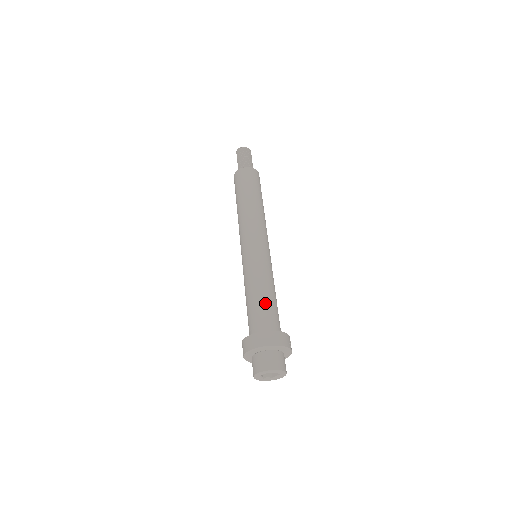
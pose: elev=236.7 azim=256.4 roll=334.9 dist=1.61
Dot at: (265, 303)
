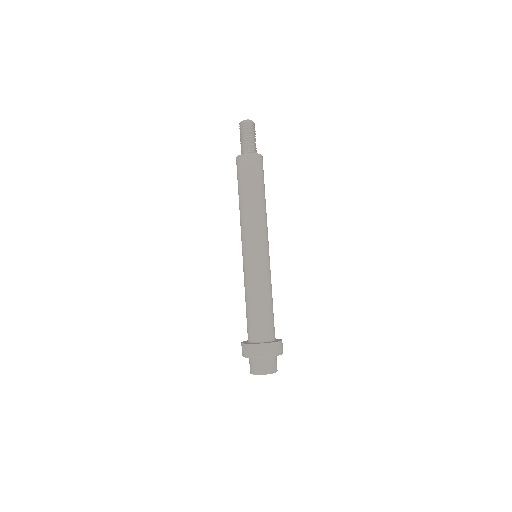
Dot at: (257, 313)
